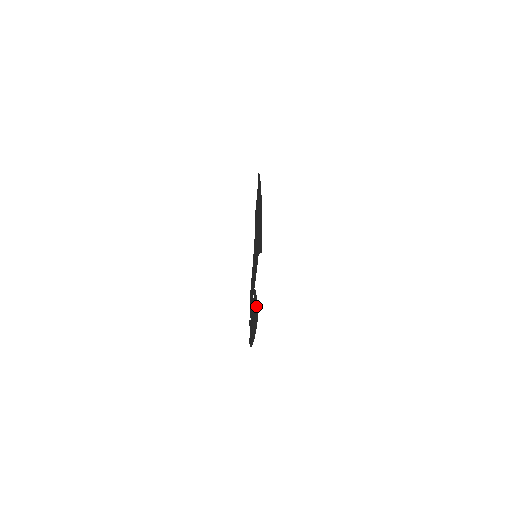
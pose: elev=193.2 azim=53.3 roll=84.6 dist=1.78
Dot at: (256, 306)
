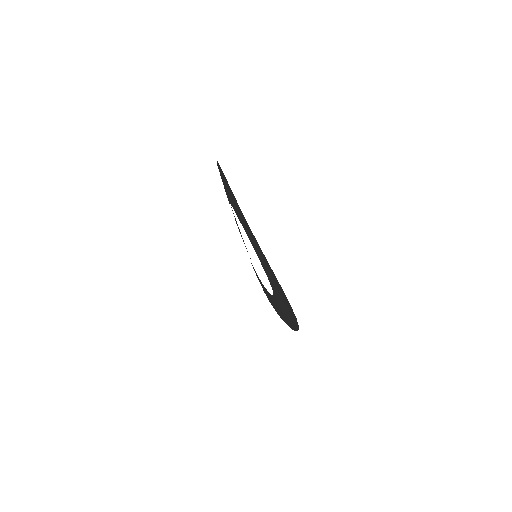
Dot at: (235, 219)
